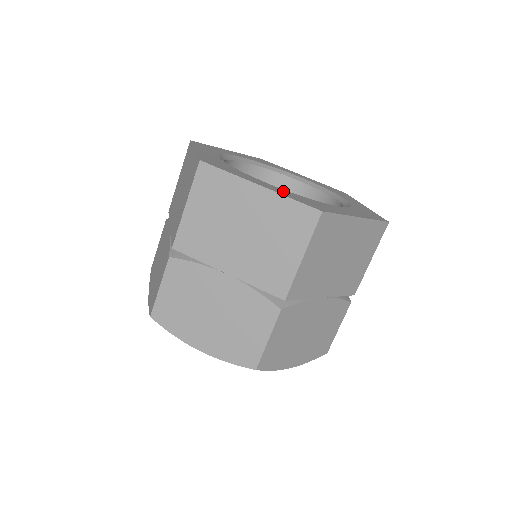
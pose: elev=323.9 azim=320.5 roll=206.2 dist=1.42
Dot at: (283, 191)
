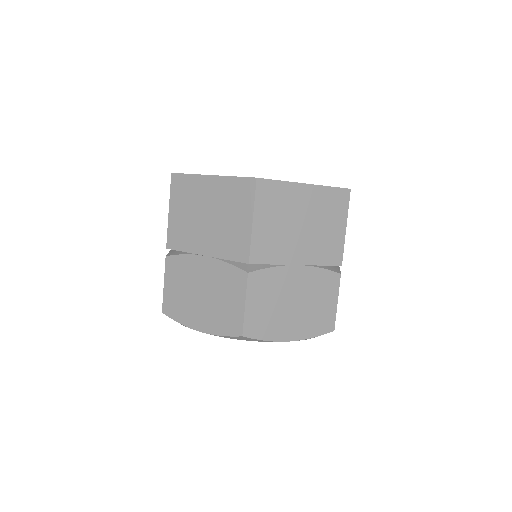
Dot at: occluded
